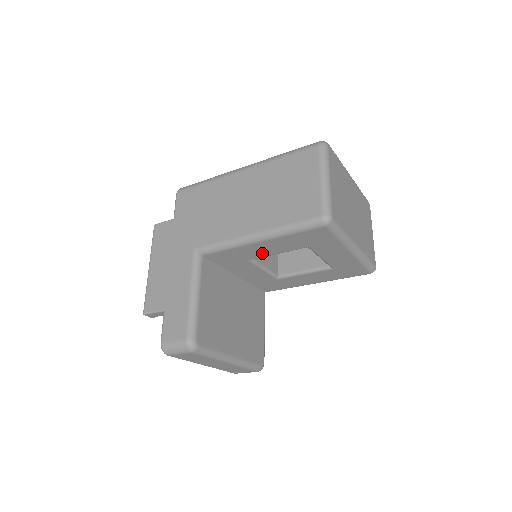
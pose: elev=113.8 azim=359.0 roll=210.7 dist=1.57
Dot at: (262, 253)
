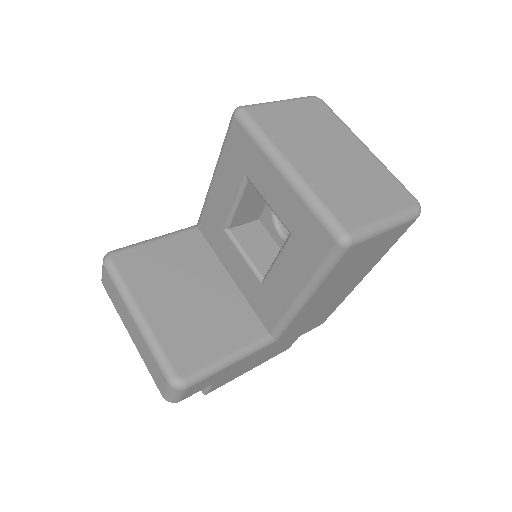
Dot at: (225, 207)
